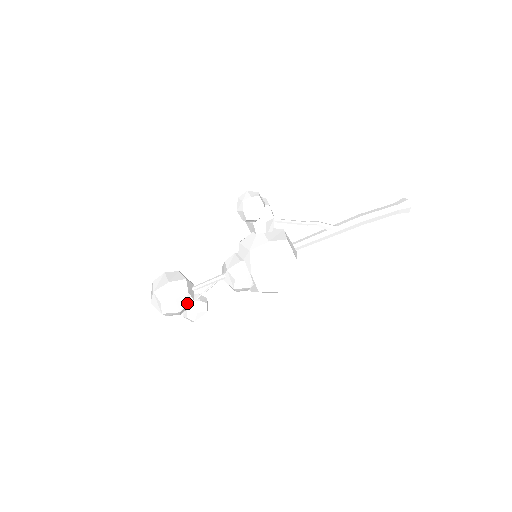
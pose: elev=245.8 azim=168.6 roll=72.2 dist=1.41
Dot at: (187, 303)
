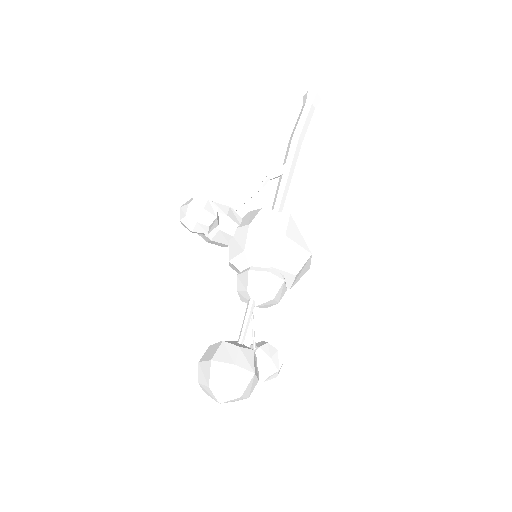
Dot at: (250, 359)
